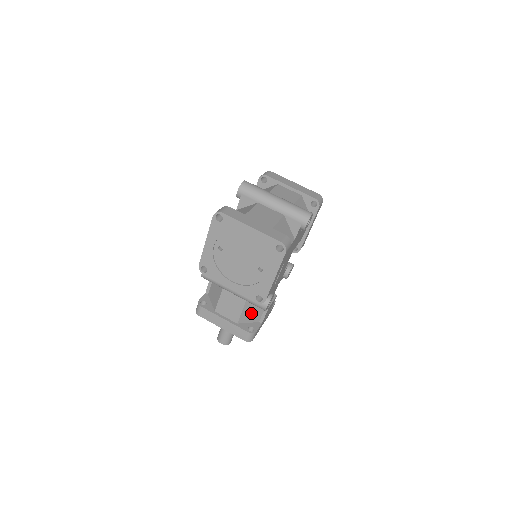
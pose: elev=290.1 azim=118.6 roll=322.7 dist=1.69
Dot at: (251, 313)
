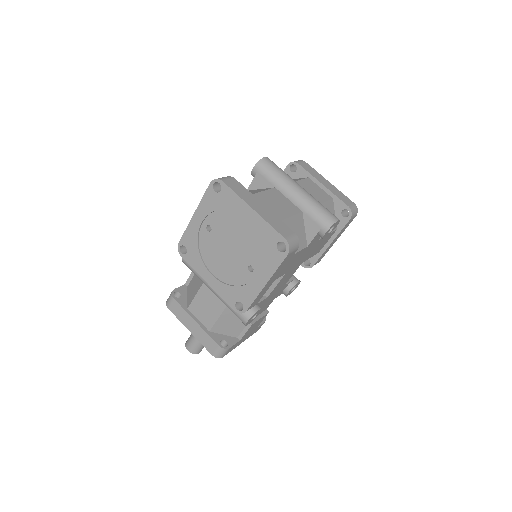
Dot at: (229, 323)
